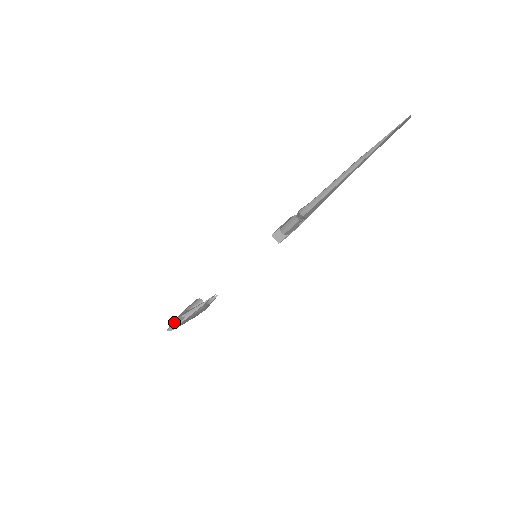
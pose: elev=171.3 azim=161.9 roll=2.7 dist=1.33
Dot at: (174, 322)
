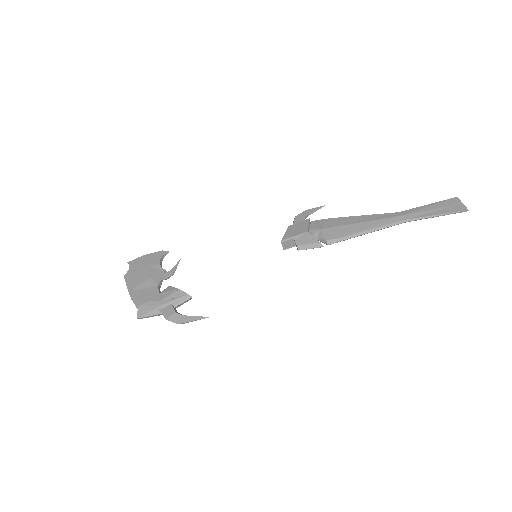
Dot at: (151, 313)
